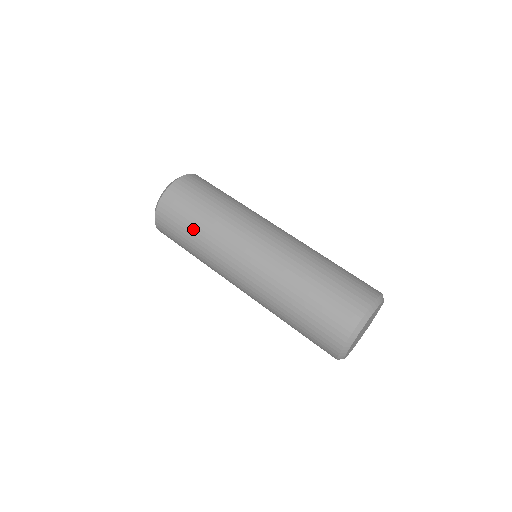
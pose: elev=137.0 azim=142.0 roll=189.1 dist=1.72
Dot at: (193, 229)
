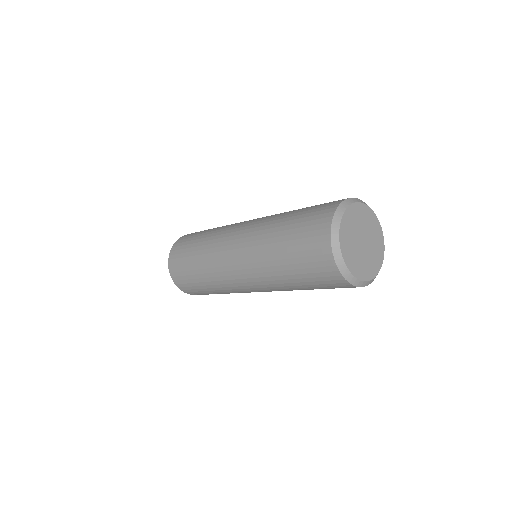
Dot at: (197, 242)
